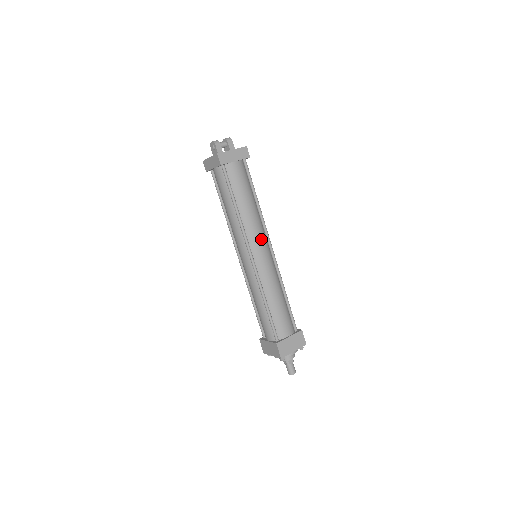
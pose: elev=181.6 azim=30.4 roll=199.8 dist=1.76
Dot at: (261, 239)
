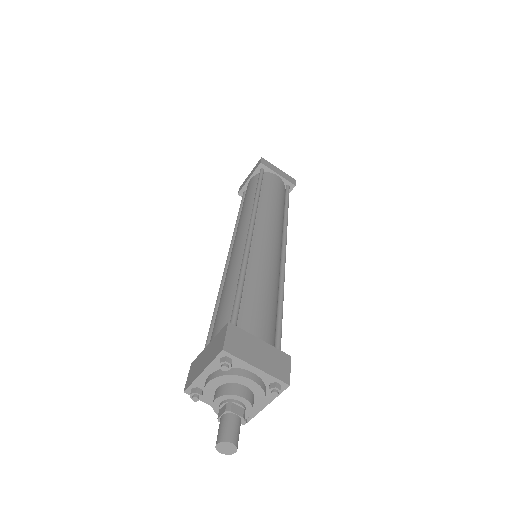
Dot at: (275, 228)
